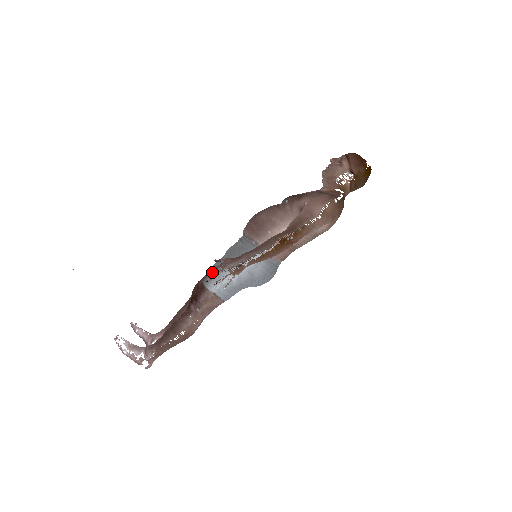
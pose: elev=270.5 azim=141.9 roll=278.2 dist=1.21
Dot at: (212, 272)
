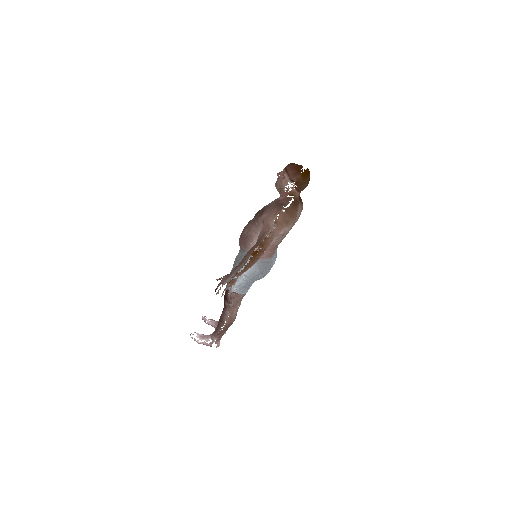
Dot at: occluded
